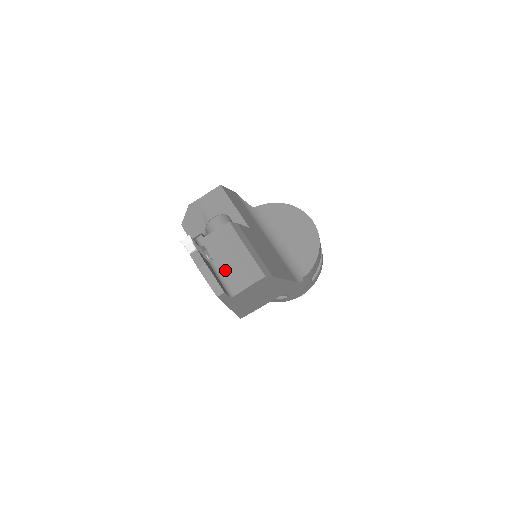
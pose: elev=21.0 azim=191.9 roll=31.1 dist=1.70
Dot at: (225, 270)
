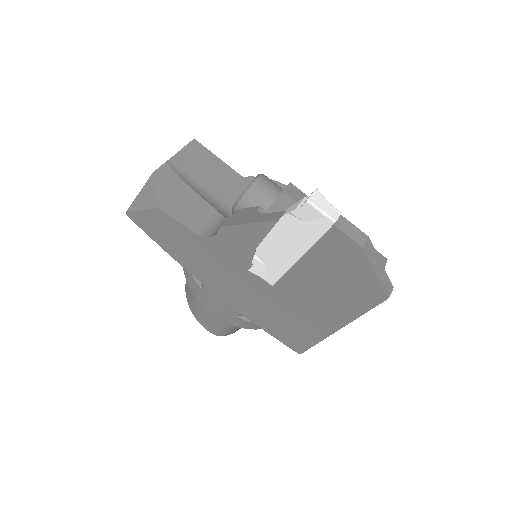
Dot at: occluded
